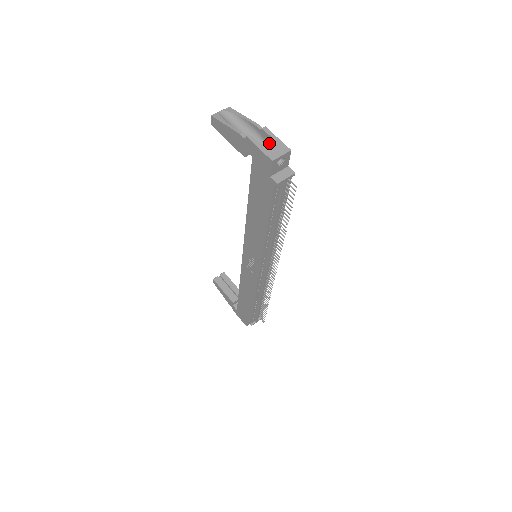
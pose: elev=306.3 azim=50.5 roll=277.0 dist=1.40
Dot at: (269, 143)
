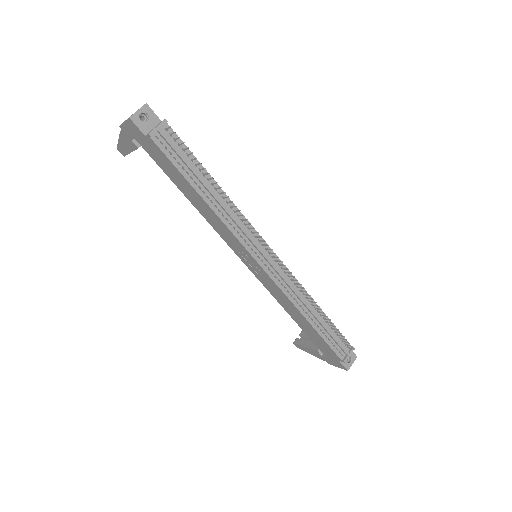
Dot at: occluded
